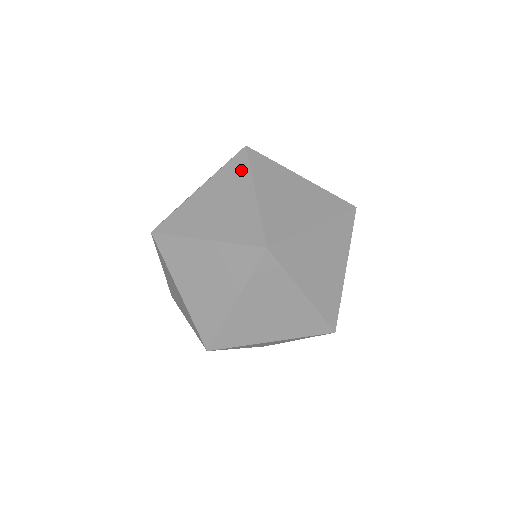
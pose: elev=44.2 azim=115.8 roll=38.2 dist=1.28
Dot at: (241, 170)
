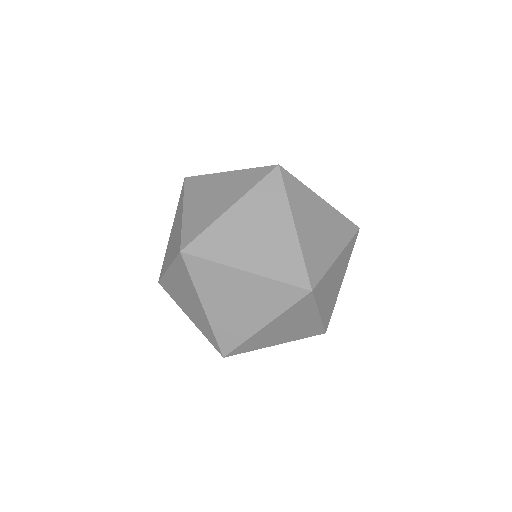
Dot at: (277, 195)
